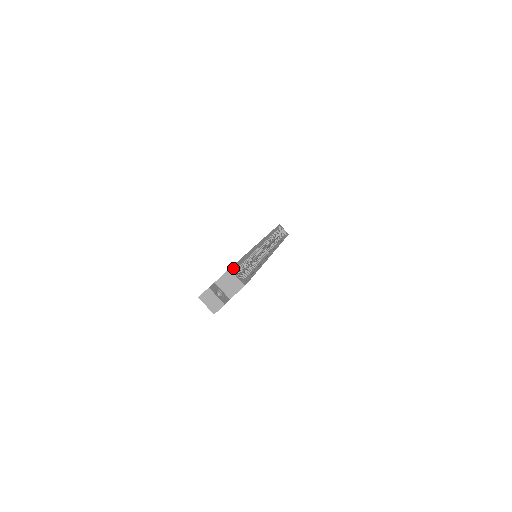
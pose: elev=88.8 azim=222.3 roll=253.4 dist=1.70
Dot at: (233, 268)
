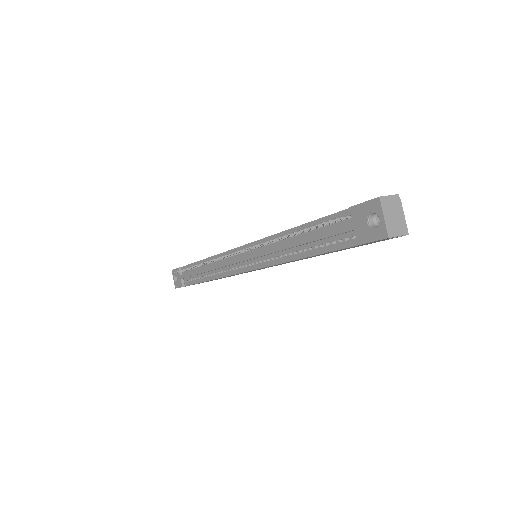
Dot at: occluded
